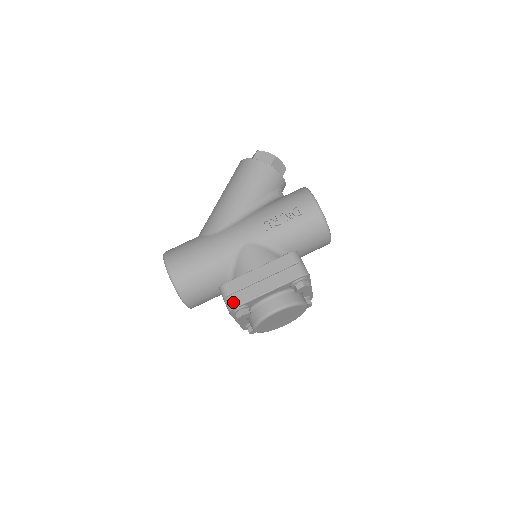
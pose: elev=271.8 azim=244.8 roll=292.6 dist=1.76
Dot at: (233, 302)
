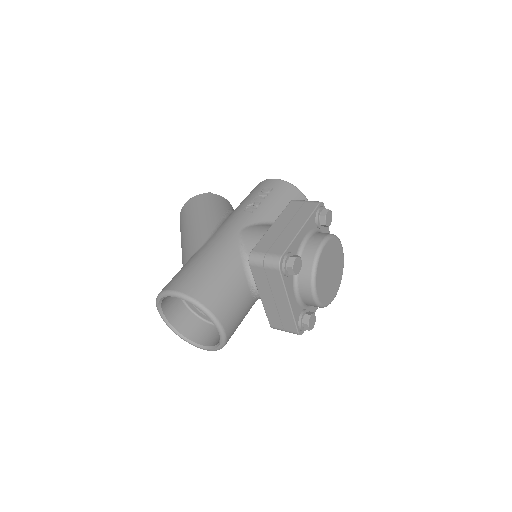
Dot at: (275, 254)
